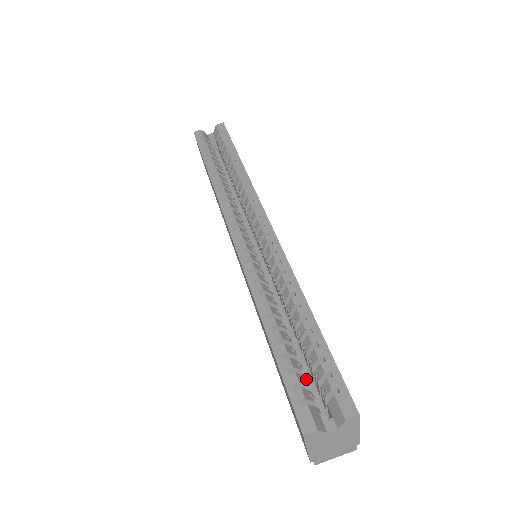
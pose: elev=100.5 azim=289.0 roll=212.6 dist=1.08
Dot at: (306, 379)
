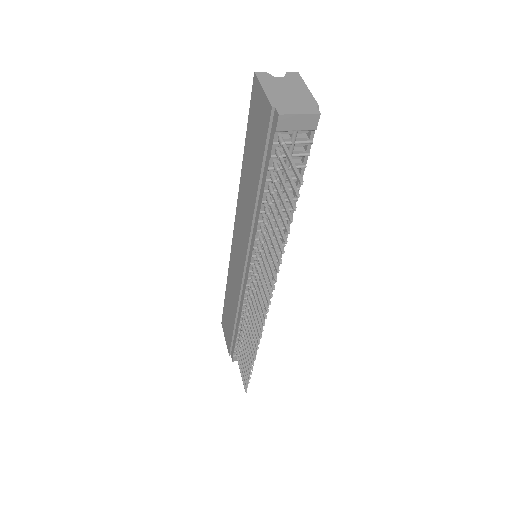
Dot at: occluded
